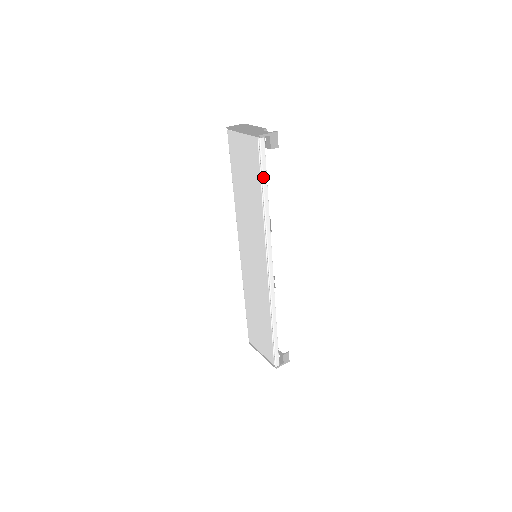
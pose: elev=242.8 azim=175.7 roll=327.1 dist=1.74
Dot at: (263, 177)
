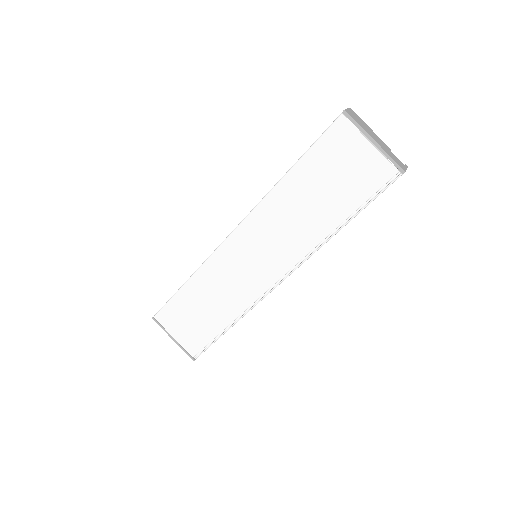
Dot at: (364, 208)
